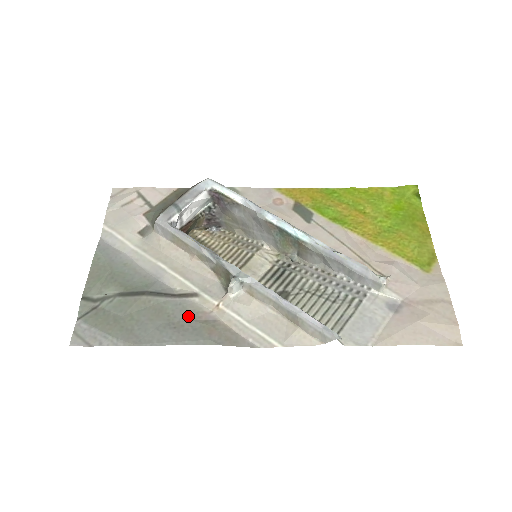
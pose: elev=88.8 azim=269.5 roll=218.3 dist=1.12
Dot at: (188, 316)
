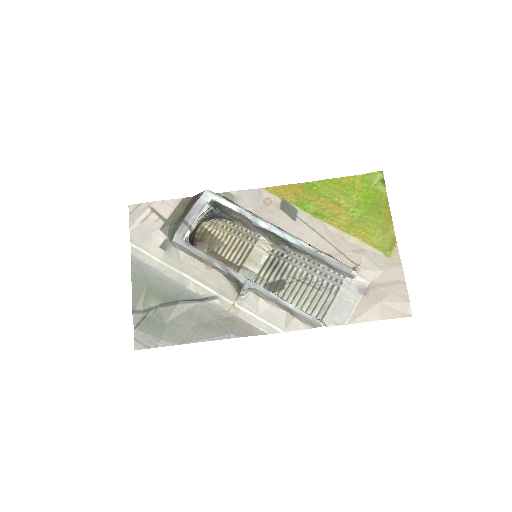
Dot at: (213, 316)
